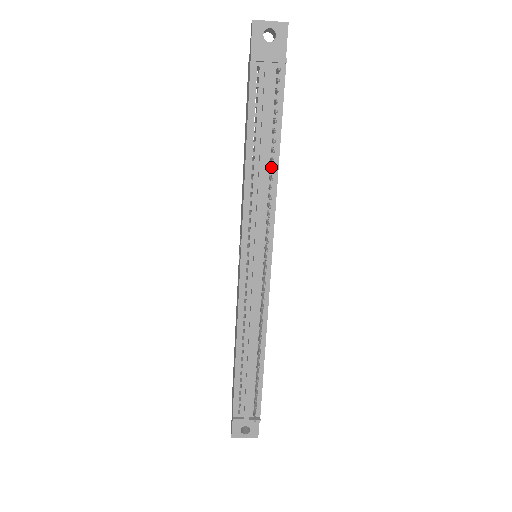
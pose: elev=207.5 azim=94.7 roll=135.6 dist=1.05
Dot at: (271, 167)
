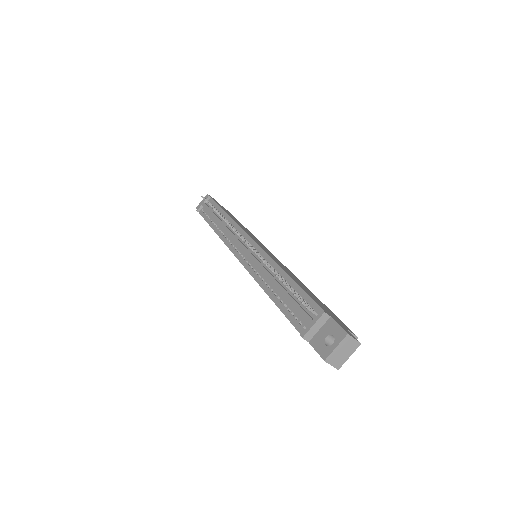
Dot at: occluded
